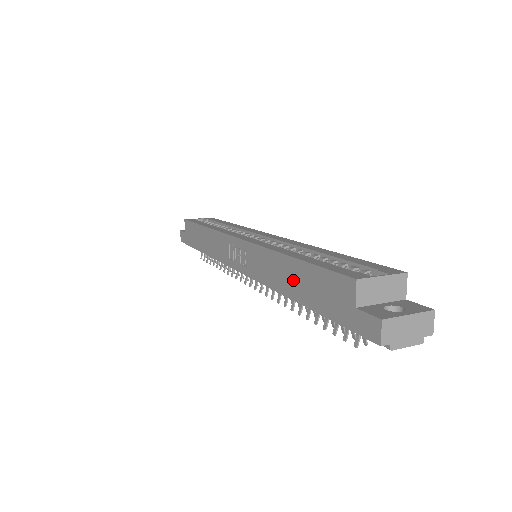
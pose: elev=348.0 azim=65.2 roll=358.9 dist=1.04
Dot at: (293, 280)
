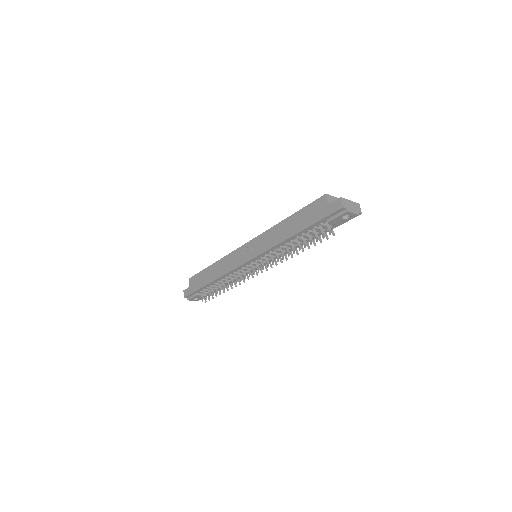
Dot at: (291, 226)
